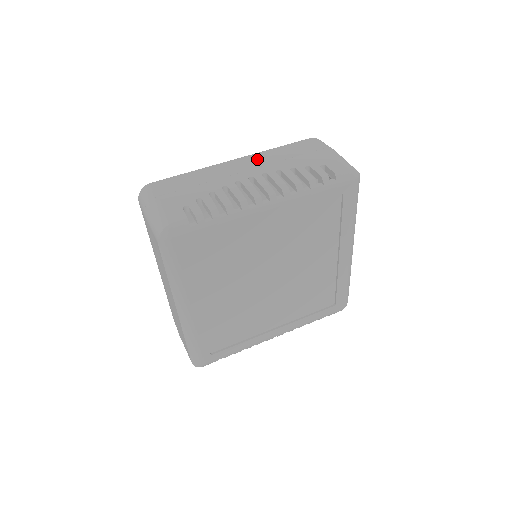
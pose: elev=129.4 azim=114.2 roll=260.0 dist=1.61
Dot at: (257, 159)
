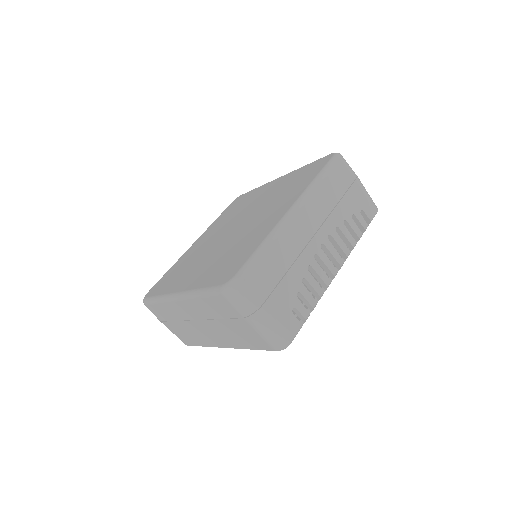
Dot at: (314, 209)
